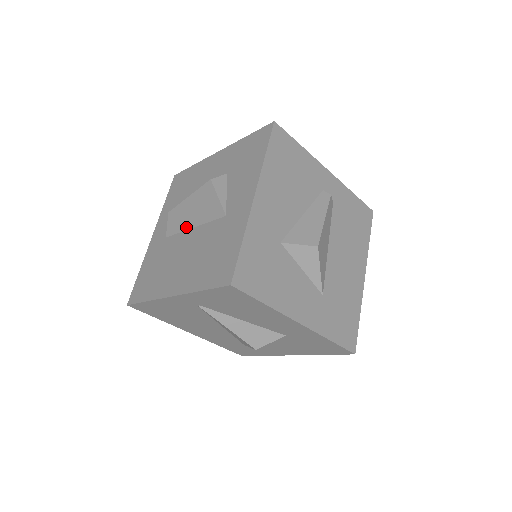
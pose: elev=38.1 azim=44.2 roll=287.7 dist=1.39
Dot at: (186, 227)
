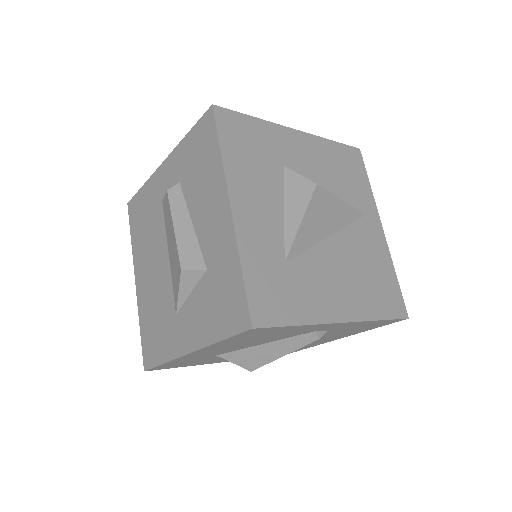
Dot at: (167, 241)
